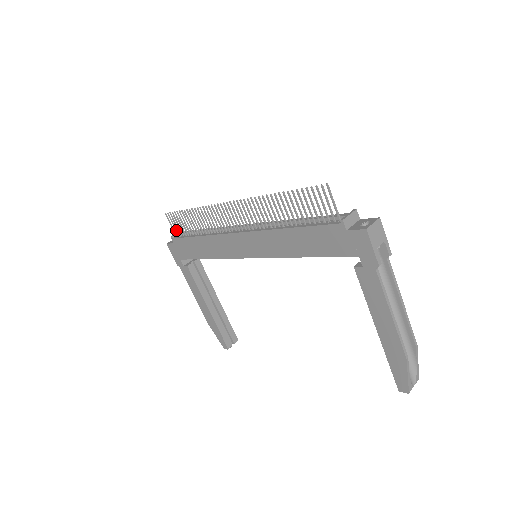
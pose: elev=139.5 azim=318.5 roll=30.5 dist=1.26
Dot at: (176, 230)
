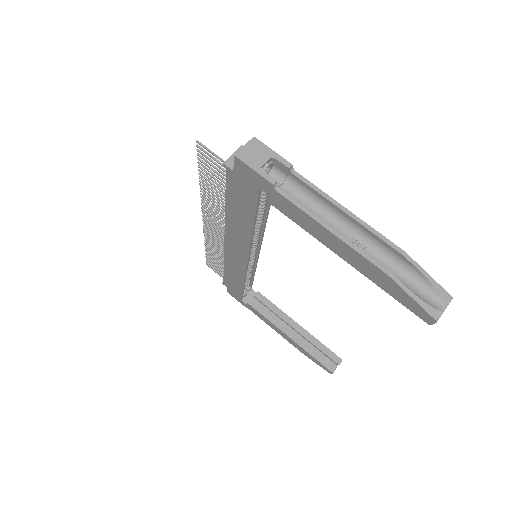
Dot at: (220, 274)
